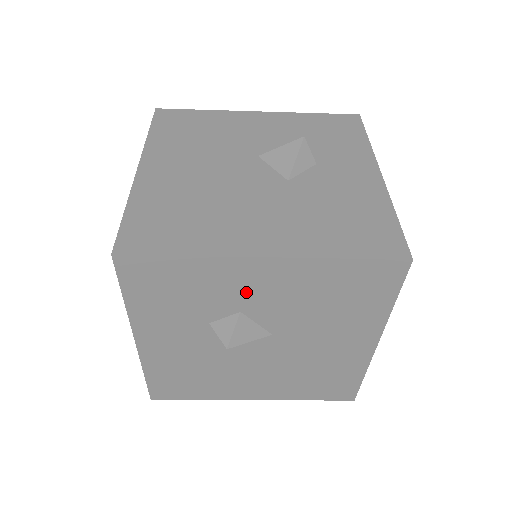
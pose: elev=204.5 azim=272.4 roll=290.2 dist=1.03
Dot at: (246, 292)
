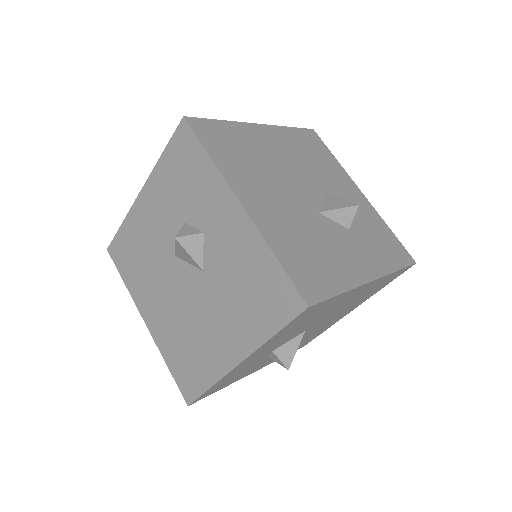
Dot at: (259, 357)
